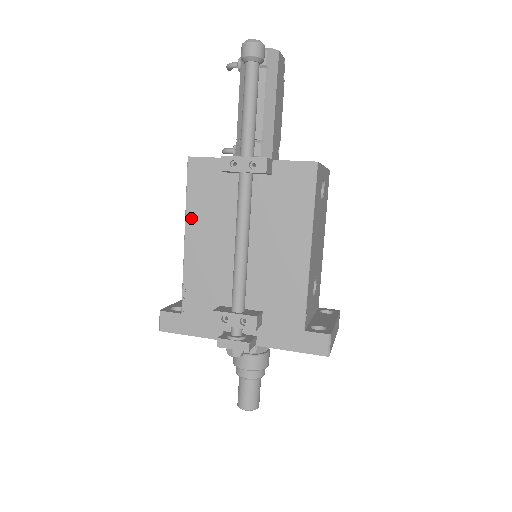
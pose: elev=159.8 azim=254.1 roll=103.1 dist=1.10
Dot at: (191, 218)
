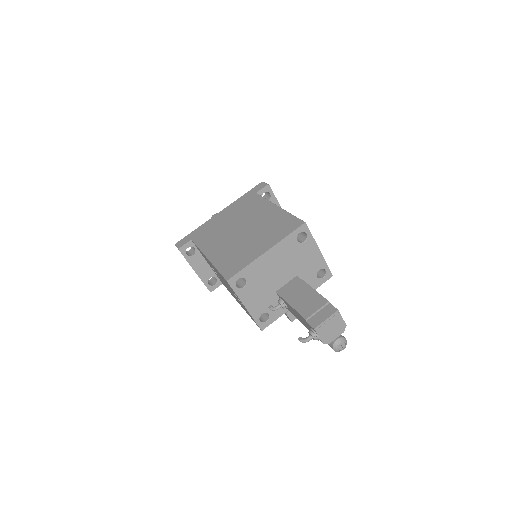
Dot at: occluded
